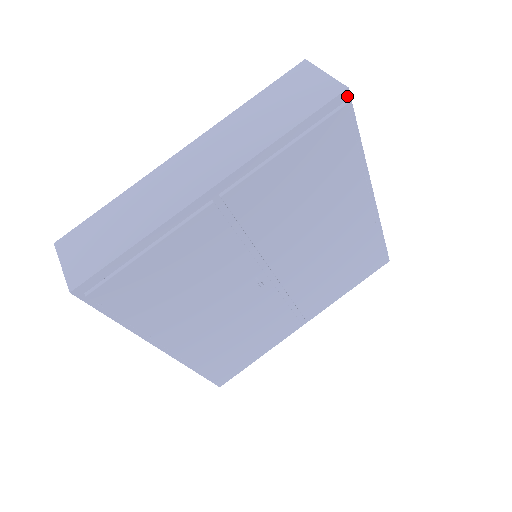
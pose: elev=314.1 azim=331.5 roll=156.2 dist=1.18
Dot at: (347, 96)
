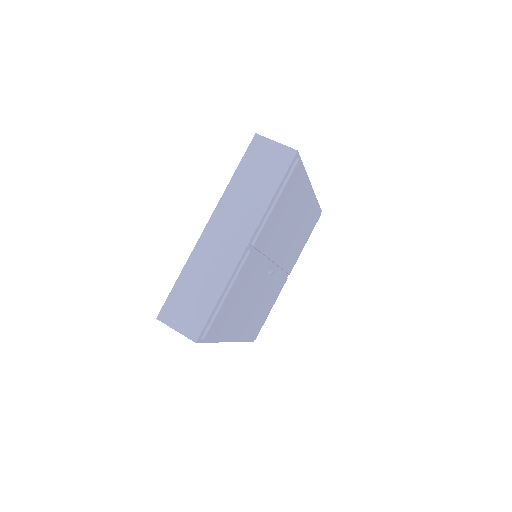
Dot at: (297, 154)
